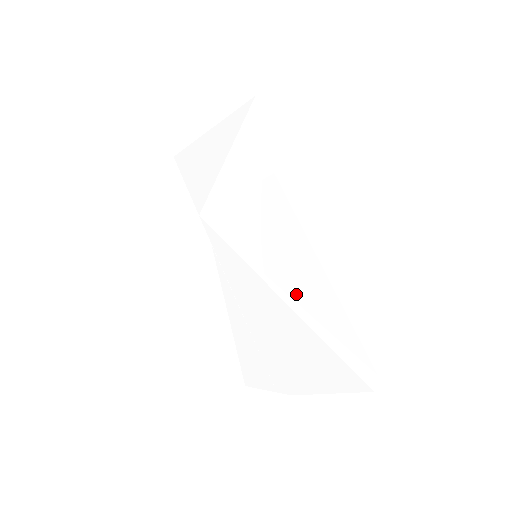
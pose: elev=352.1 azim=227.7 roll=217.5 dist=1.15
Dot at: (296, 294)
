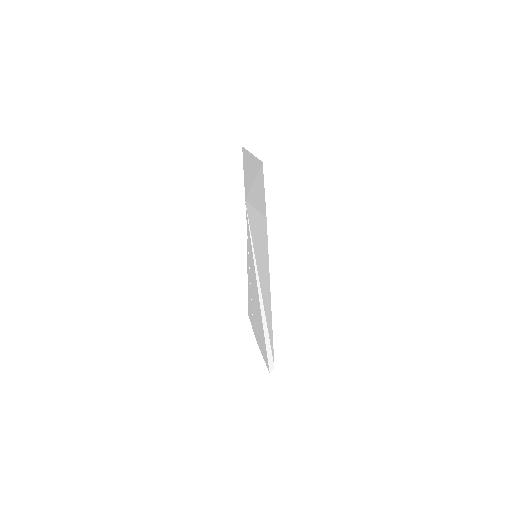
Dot at: (263, 295)
